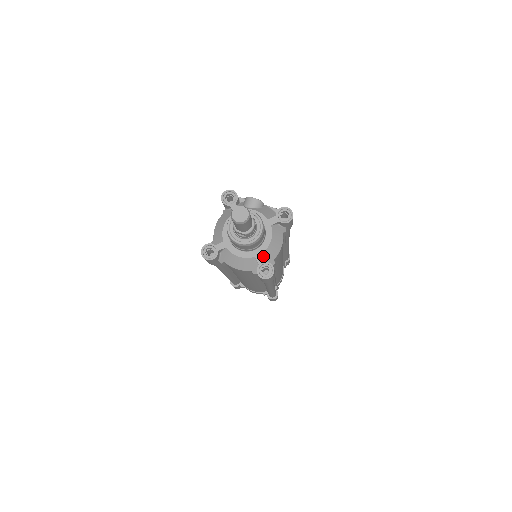
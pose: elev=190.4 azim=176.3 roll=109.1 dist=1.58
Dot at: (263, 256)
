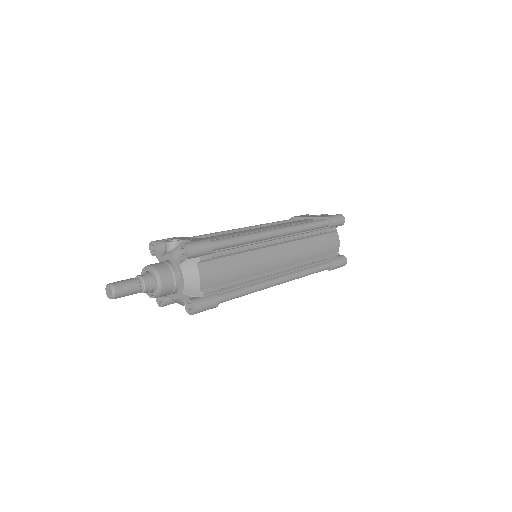
Dot at: (186, 293)
